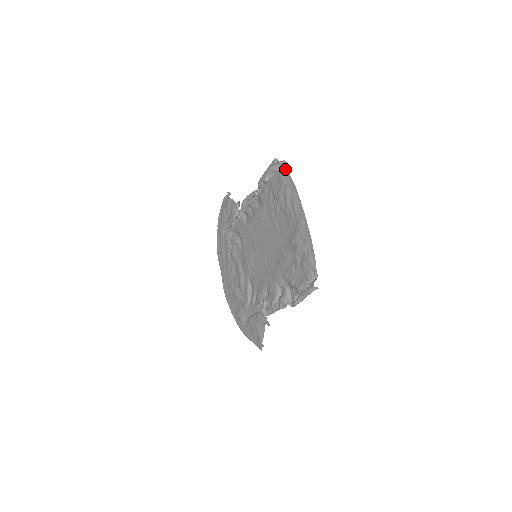
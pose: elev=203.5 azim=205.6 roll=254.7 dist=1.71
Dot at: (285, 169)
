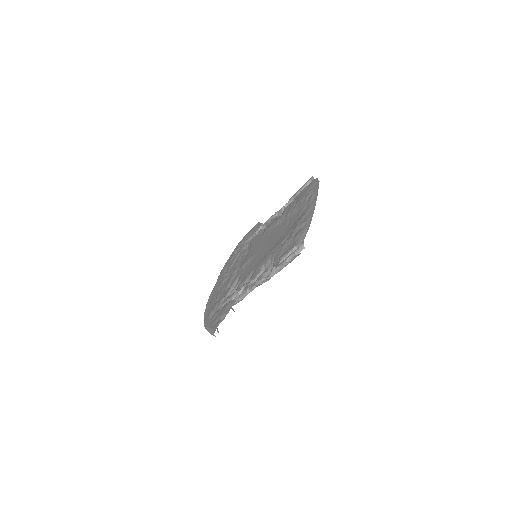
Dot at: (316, 179)
